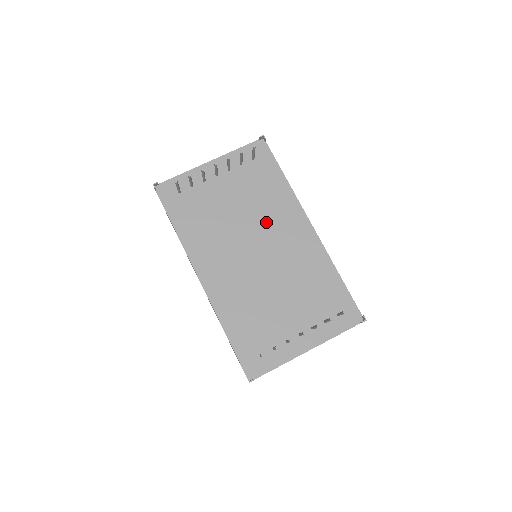
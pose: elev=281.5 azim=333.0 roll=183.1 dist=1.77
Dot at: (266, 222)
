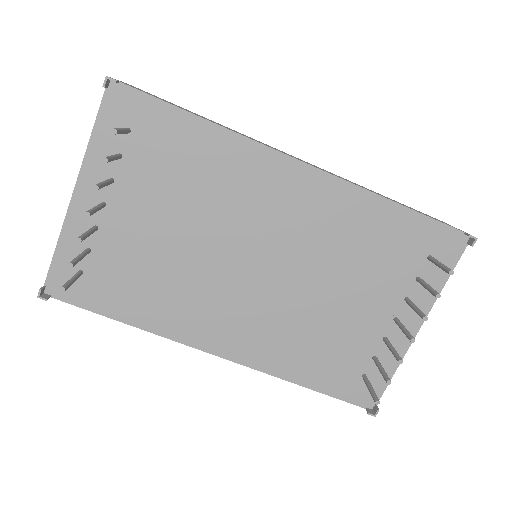
Dot at: (234, 214)
